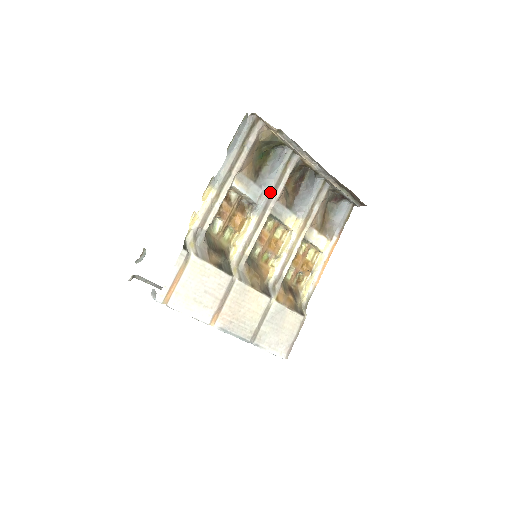
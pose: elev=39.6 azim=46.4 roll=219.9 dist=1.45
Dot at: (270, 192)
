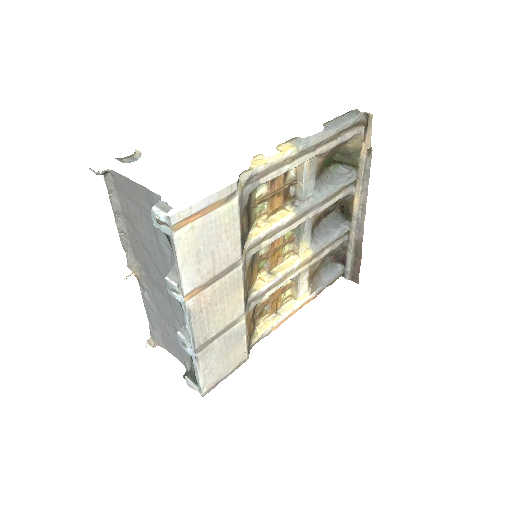
Dot at: (319, 201)
